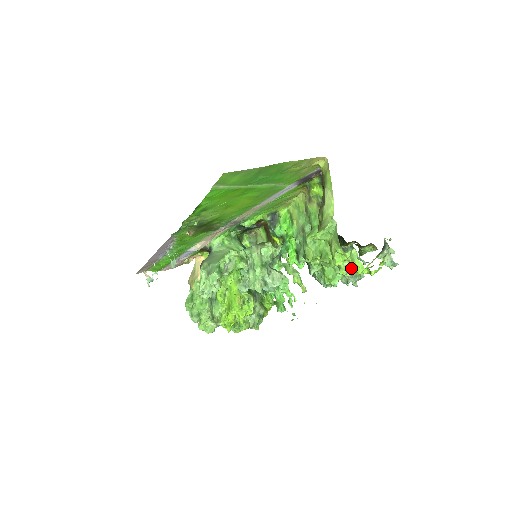
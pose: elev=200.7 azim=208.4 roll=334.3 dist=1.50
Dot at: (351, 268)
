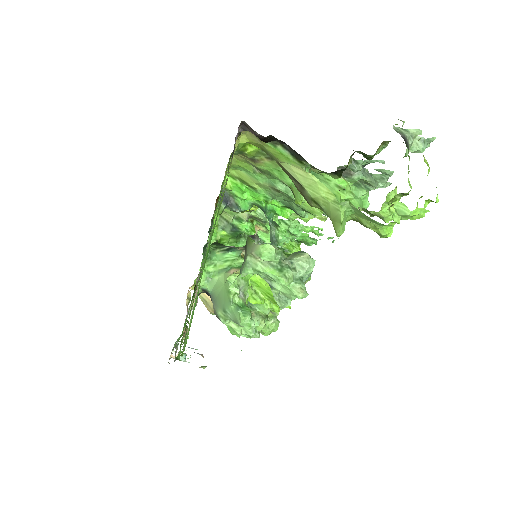
Dot at: occluded
